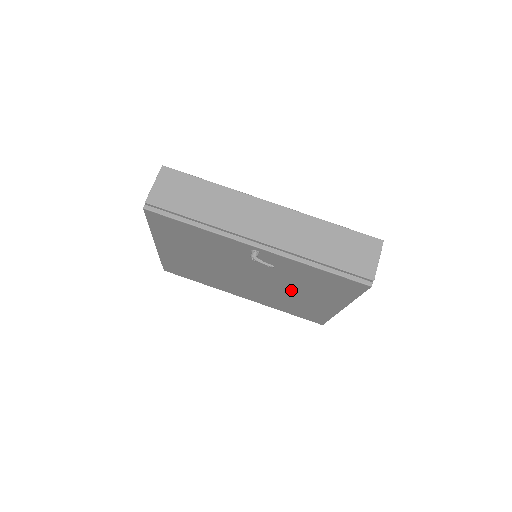
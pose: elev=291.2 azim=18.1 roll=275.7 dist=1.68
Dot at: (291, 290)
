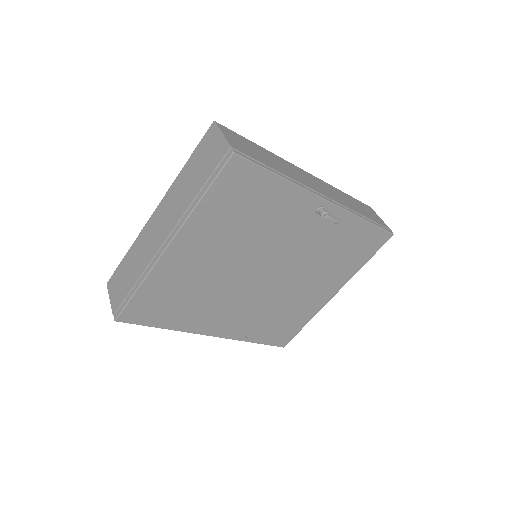
Dot at: (302, 281)
